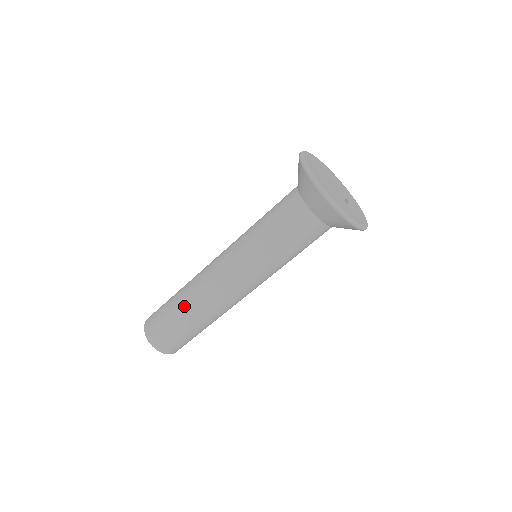
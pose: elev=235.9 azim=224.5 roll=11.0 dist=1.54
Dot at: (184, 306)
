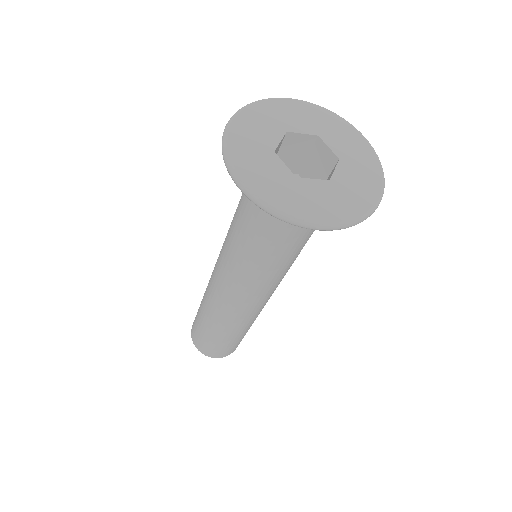
Dot at: (230, 334)
